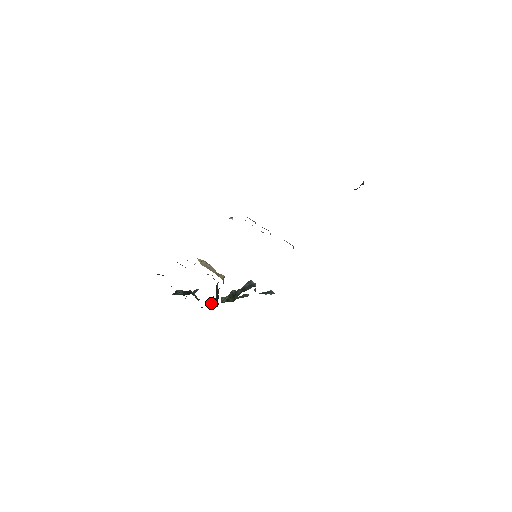
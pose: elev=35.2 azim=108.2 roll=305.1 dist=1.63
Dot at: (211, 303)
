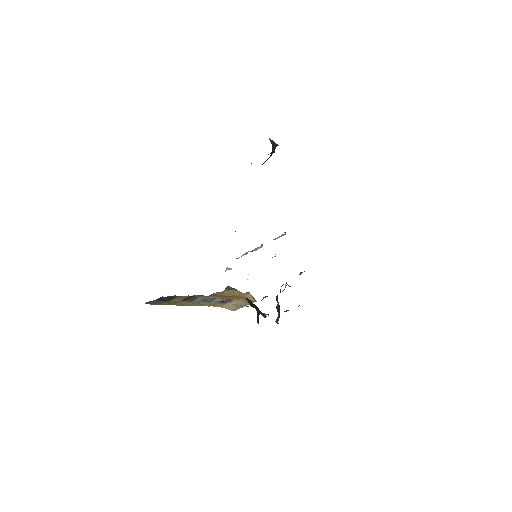
Dot at: (257, 318)
